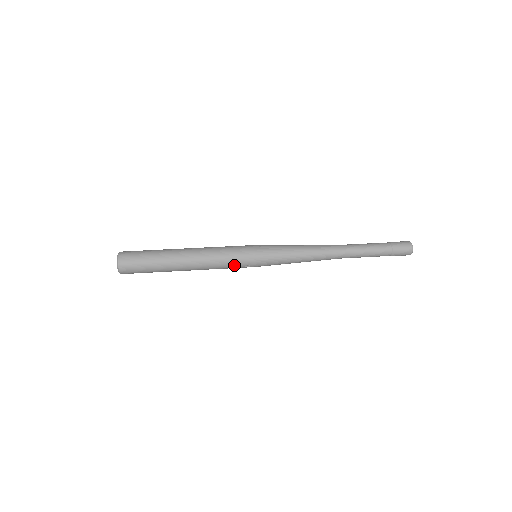
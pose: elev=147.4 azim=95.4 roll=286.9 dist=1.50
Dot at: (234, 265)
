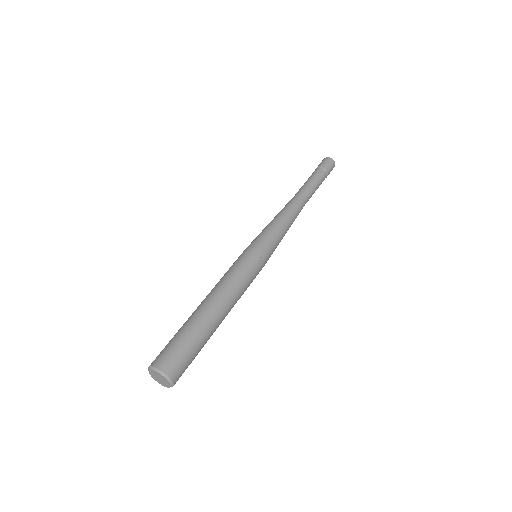
Dot at: (251, 271)
